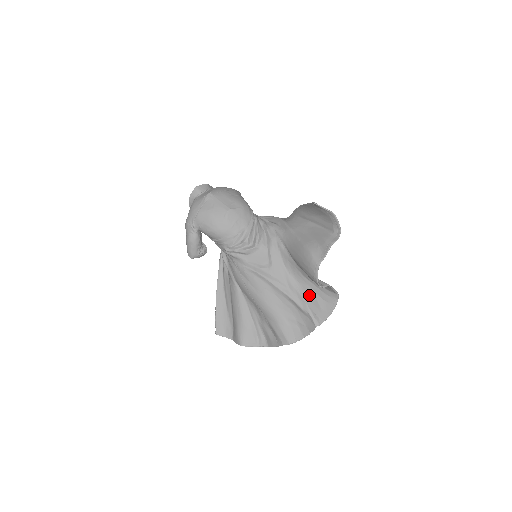
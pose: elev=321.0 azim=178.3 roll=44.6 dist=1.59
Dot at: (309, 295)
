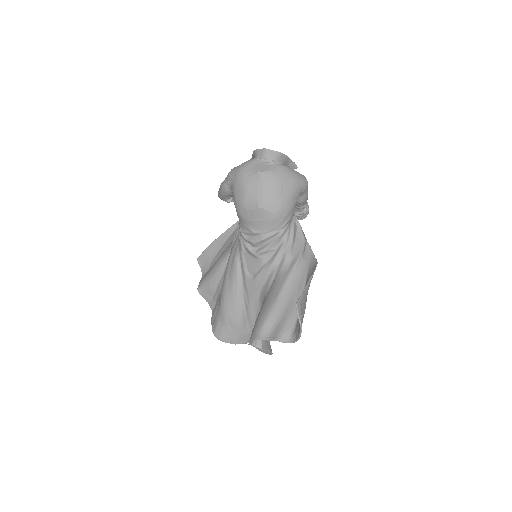
Dot at: occluded
